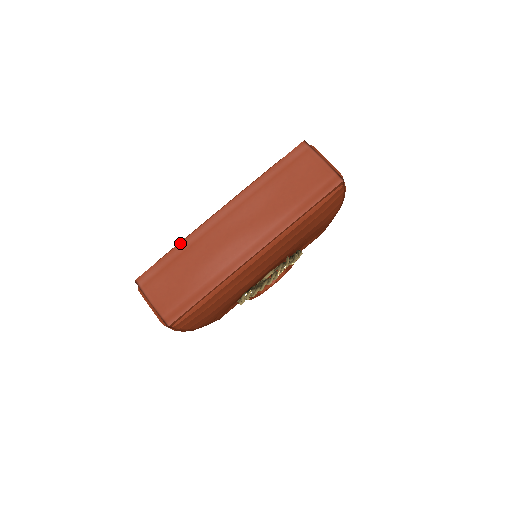
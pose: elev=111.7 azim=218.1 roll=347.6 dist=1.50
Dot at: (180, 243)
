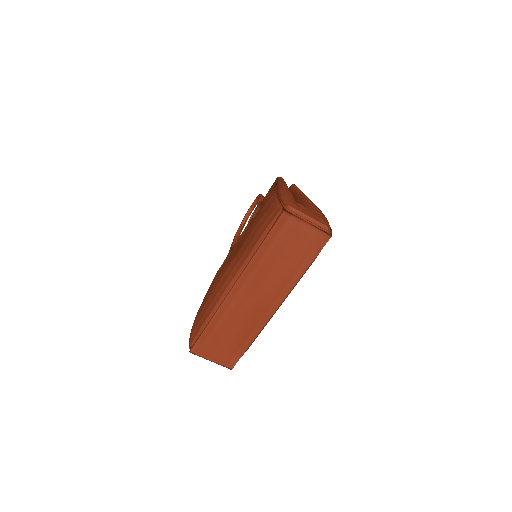
Dot at: (211, 320)
